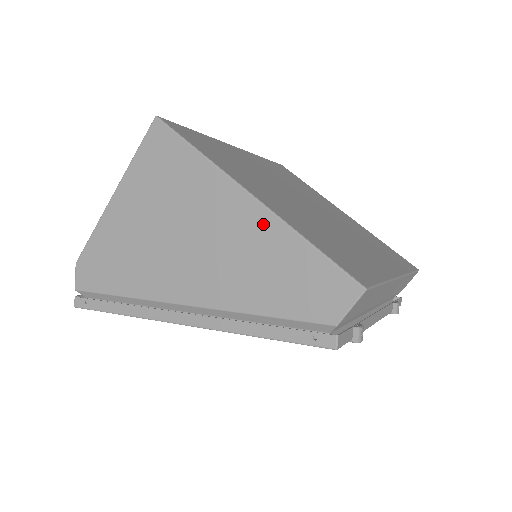
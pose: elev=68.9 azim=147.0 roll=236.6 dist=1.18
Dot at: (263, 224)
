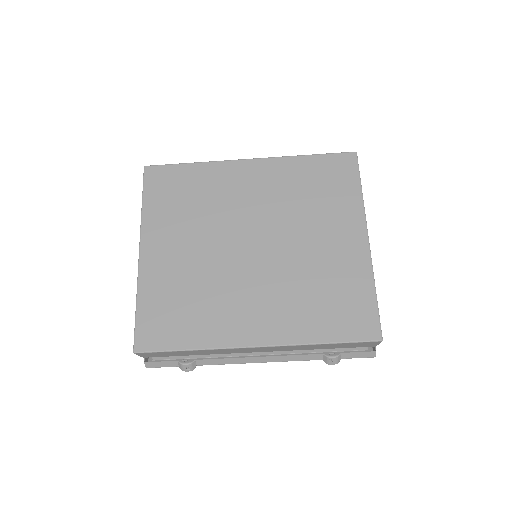
Dot at: occluded
